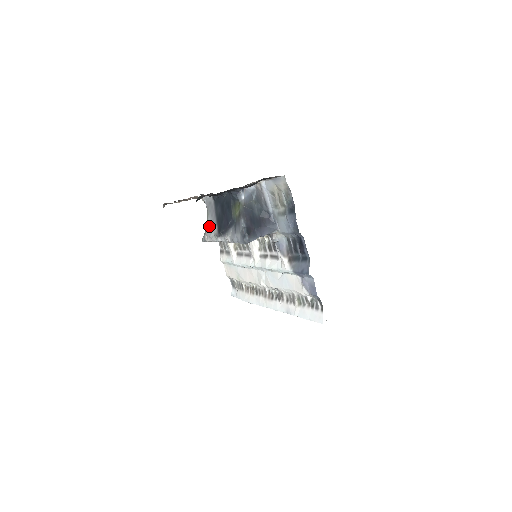
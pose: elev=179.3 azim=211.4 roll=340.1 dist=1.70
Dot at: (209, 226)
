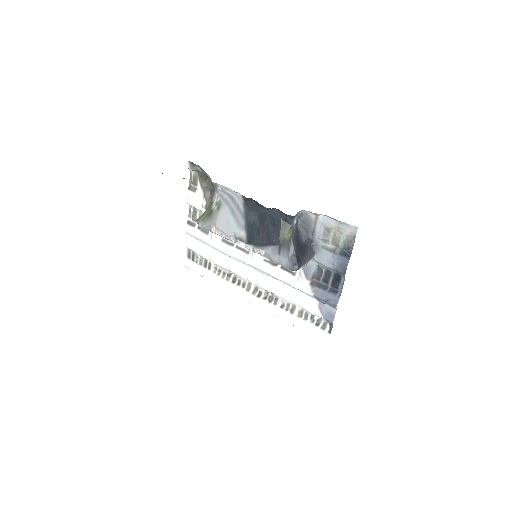
Dot at: (225, 221)
